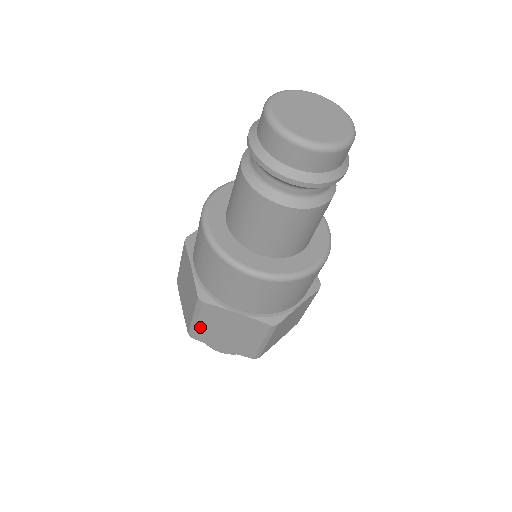
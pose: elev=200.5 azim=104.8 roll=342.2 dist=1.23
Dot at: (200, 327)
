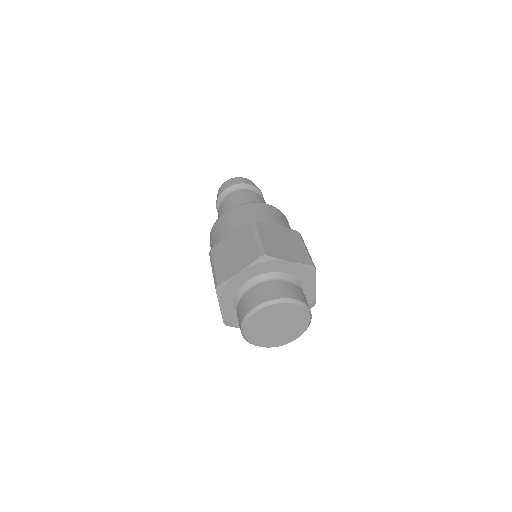
Dot at: (217, 270)
